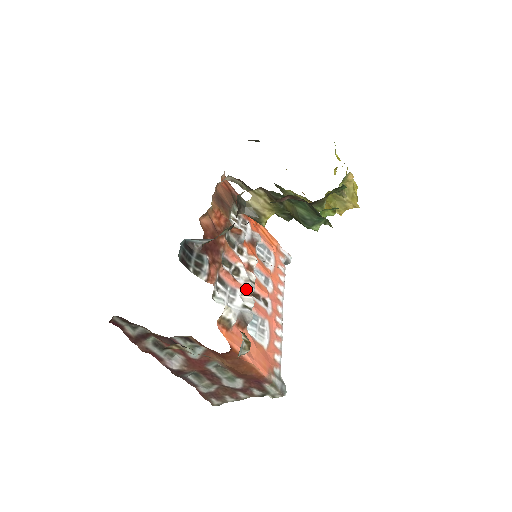
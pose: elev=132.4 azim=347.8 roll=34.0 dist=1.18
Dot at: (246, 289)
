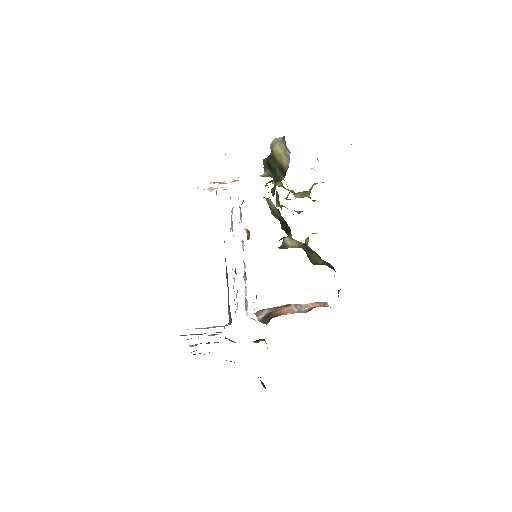
Dot at: occluded
